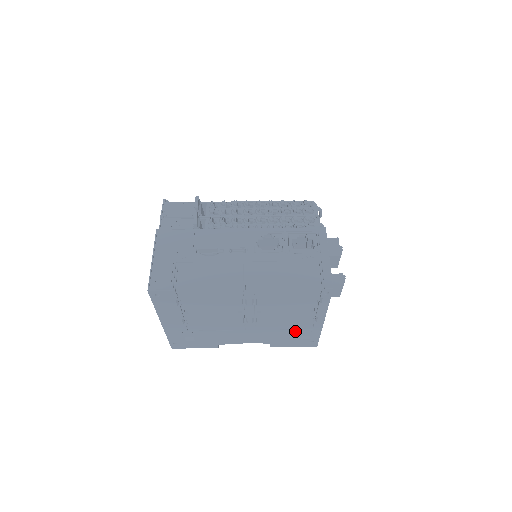
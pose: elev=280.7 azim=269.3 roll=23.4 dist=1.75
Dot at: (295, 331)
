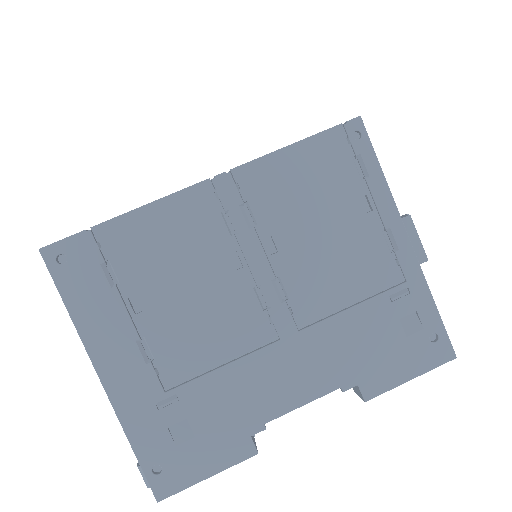
Dot at: (378, 304)
